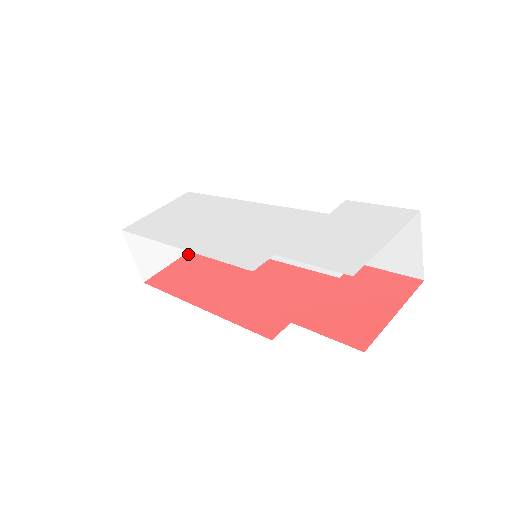
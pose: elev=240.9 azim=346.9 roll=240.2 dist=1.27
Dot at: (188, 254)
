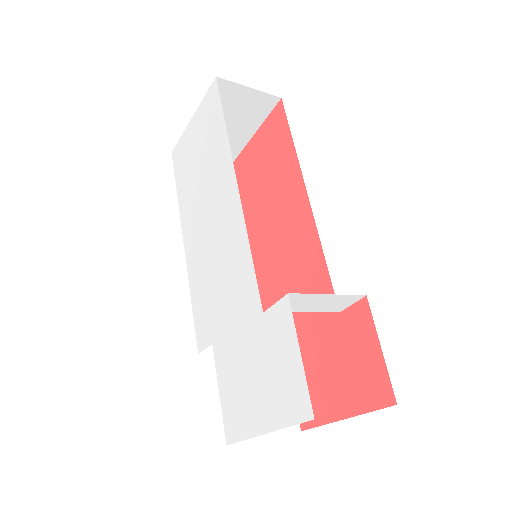
Dot at: (264, 126)
